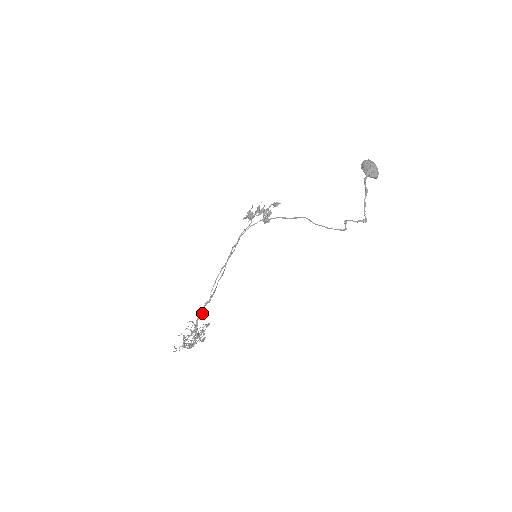
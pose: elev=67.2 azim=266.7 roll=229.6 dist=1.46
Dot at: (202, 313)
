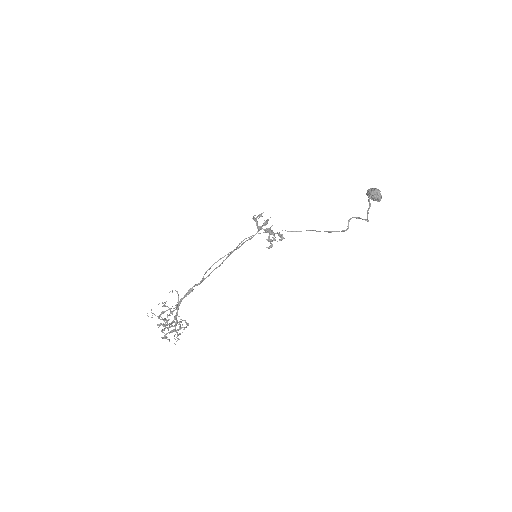
Dot at: (189, 293)
